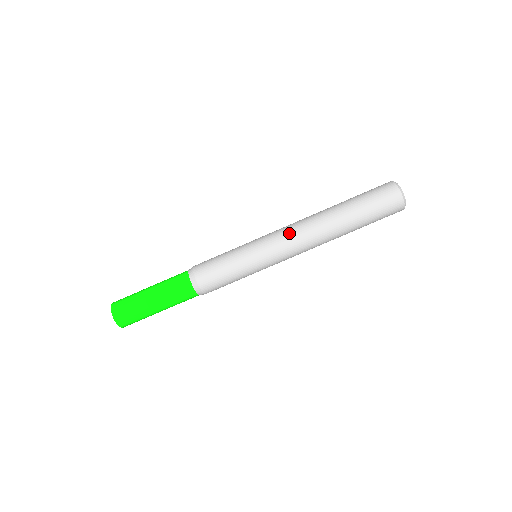
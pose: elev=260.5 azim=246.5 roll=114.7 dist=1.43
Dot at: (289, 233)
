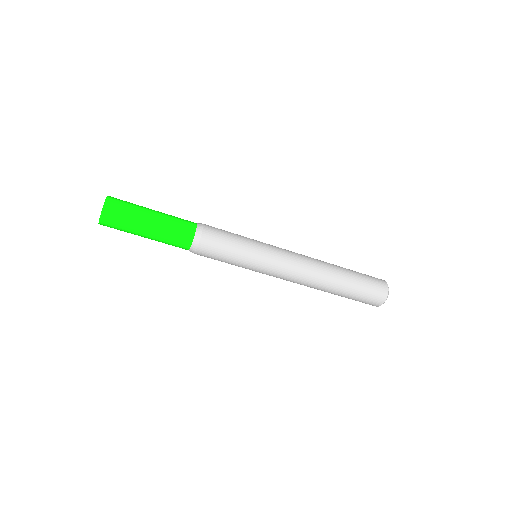
Dot at: (289, 279)
